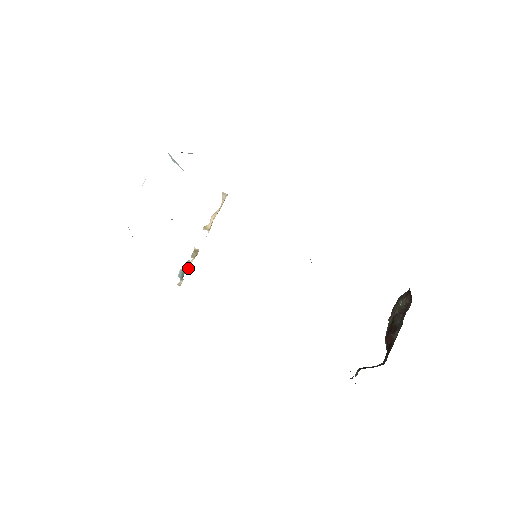
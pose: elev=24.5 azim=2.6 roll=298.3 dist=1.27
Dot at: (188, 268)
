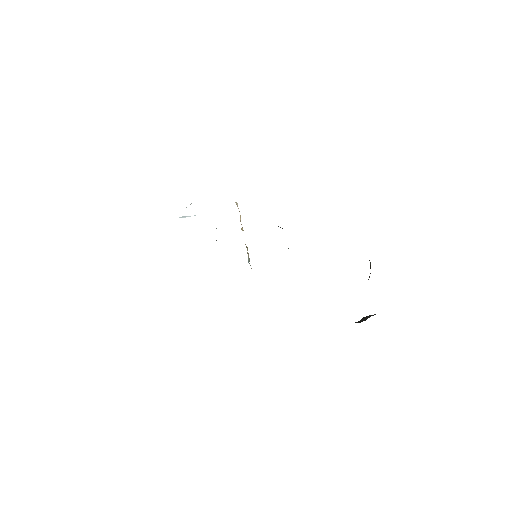
Dot at: (249, 258)
